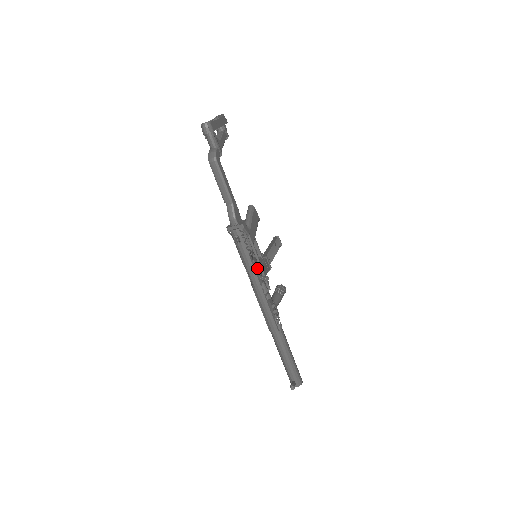
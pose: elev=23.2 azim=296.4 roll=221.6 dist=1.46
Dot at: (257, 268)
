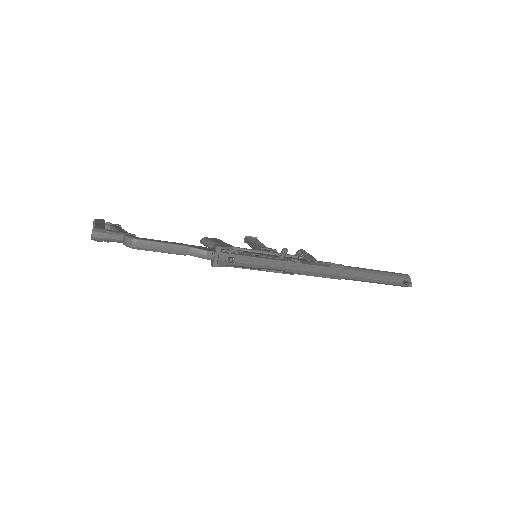
Dot at: (269, 257)
